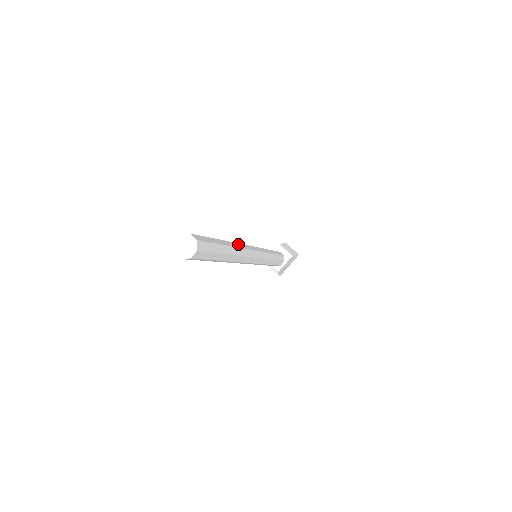
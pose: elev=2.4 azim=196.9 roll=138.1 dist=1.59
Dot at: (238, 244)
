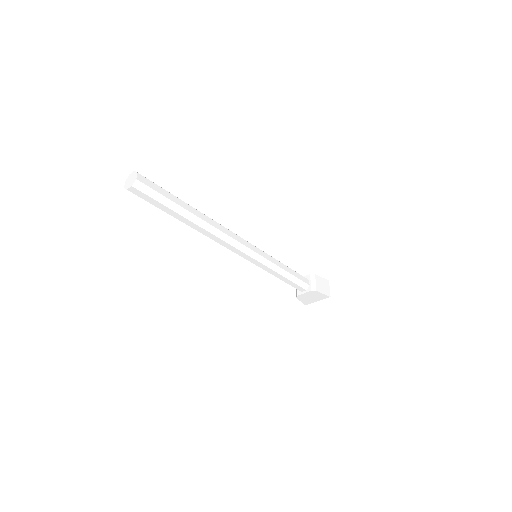
Dot at: (218, 224)
